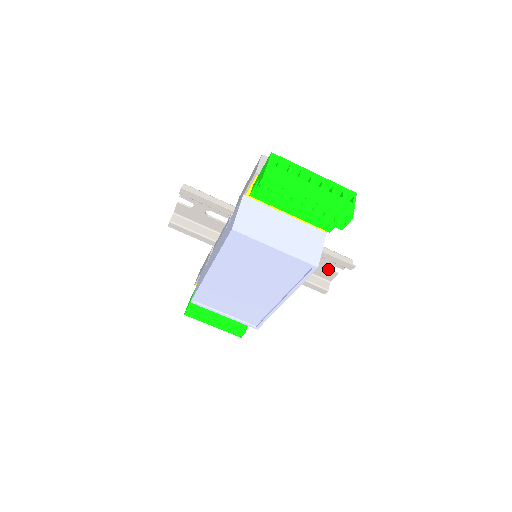
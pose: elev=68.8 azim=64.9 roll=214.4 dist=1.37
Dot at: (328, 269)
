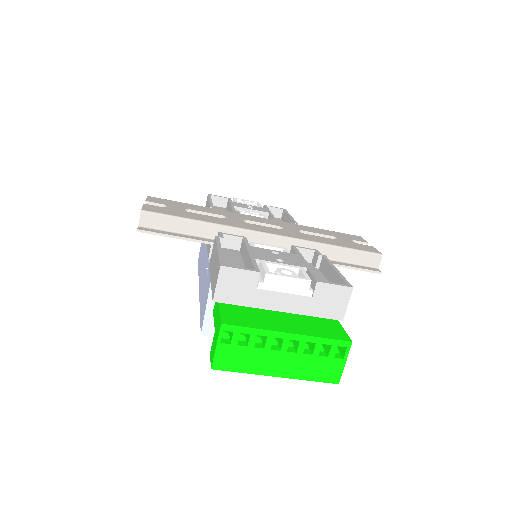
Dot at: occluded
